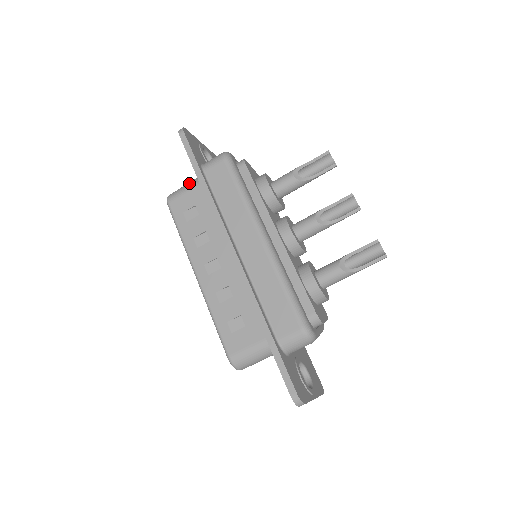
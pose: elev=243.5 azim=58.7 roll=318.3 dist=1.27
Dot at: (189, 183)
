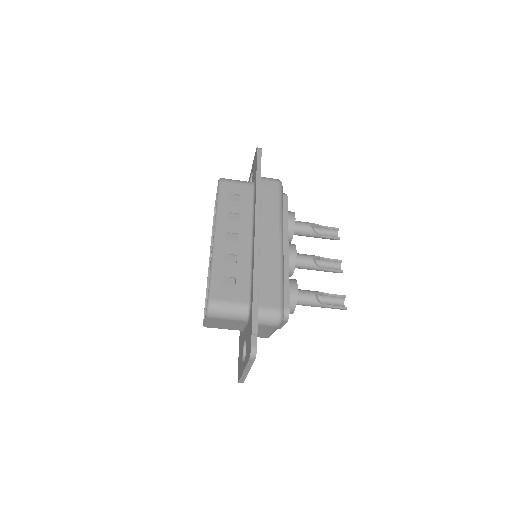
Dot at: occluded
